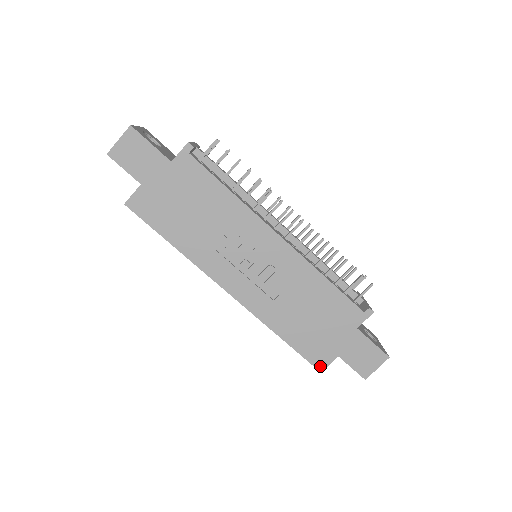
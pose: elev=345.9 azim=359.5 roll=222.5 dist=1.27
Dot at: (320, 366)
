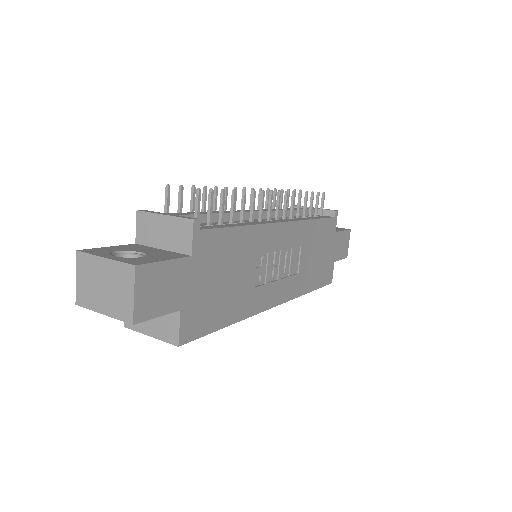
Dot at: (330, 280)
